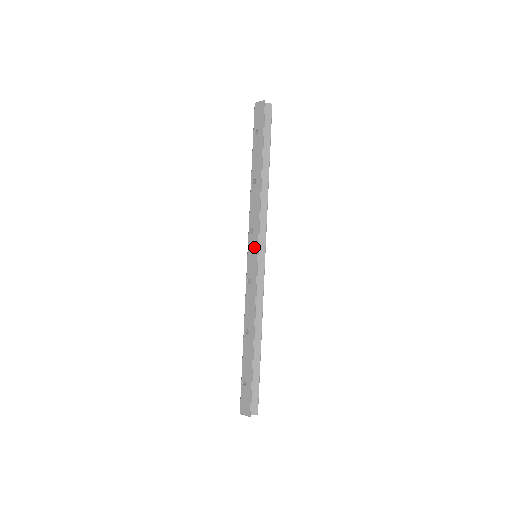
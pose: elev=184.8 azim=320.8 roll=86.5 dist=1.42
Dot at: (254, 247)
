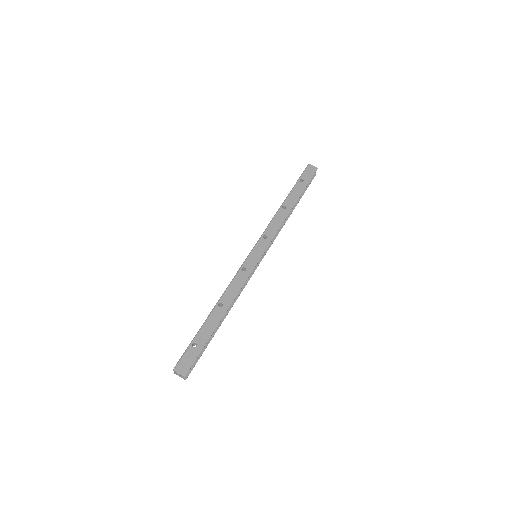
Dot at: (262, 248)
